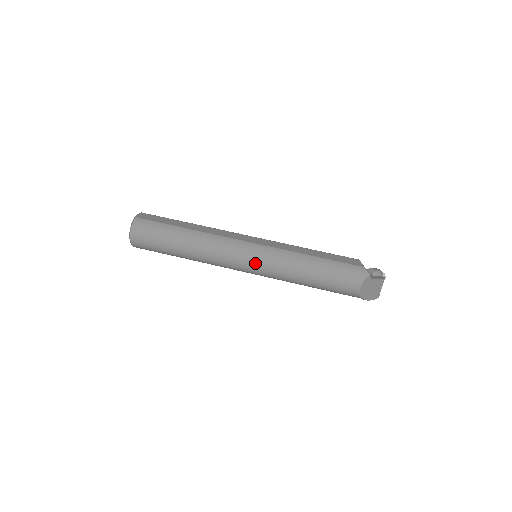
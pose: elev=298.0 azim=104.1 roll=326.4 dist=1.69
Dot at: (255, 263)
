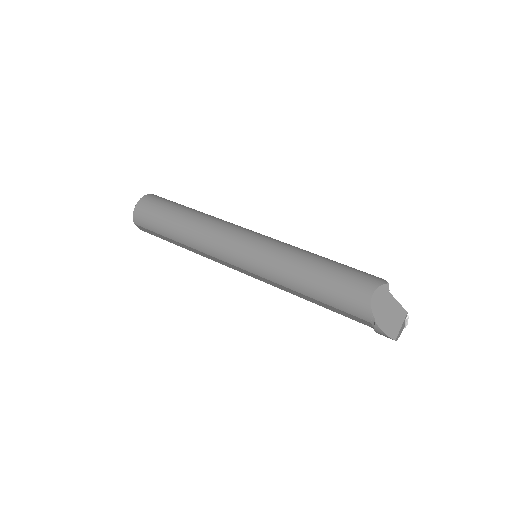
Dot at: (254, 245)
